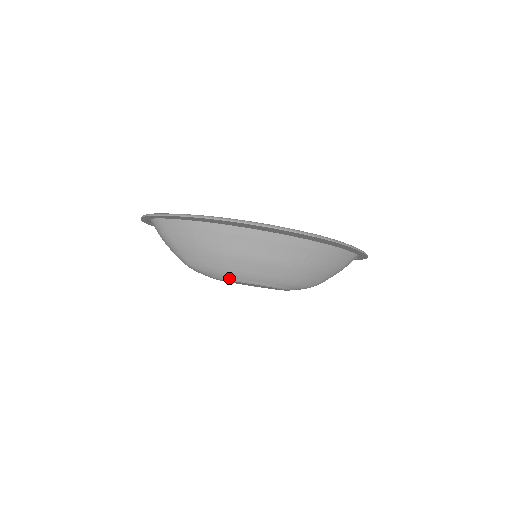
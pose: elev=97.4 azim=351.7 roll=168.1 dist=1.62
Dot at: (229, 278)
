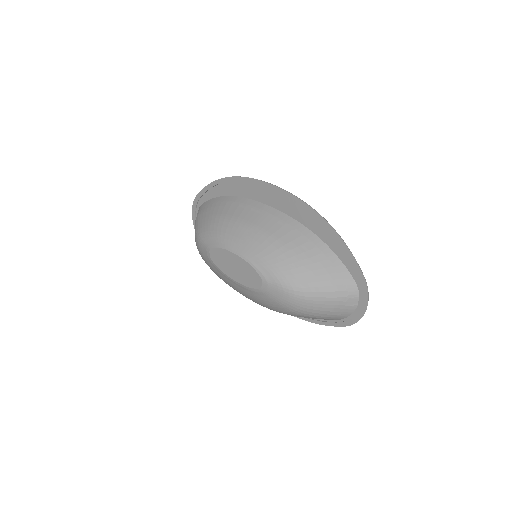
Dot at: (218, 243)
